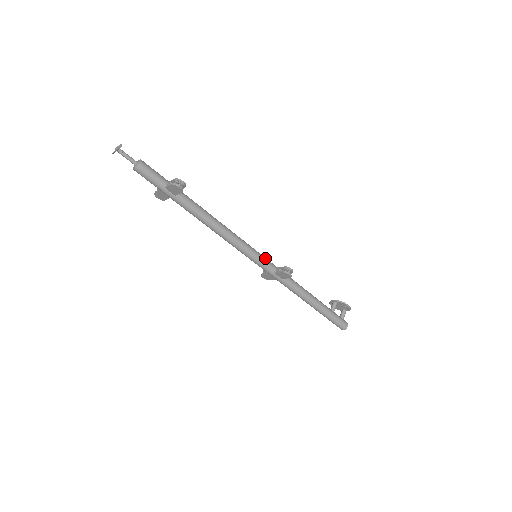
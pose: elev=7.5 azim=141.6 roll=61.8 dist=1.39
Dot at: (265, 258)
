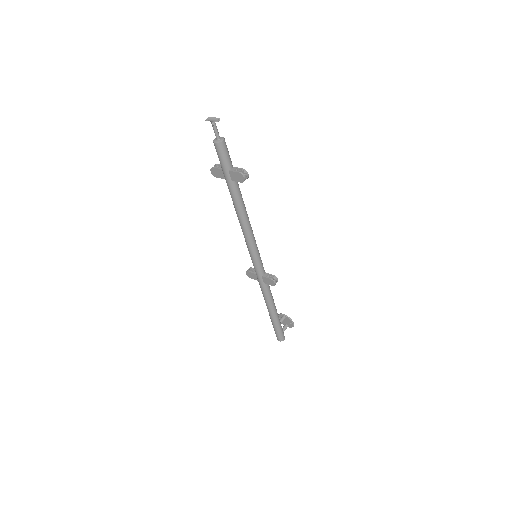
Dot at: occluded
